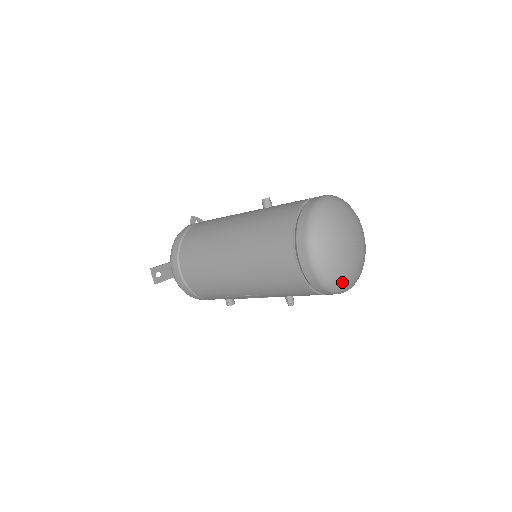
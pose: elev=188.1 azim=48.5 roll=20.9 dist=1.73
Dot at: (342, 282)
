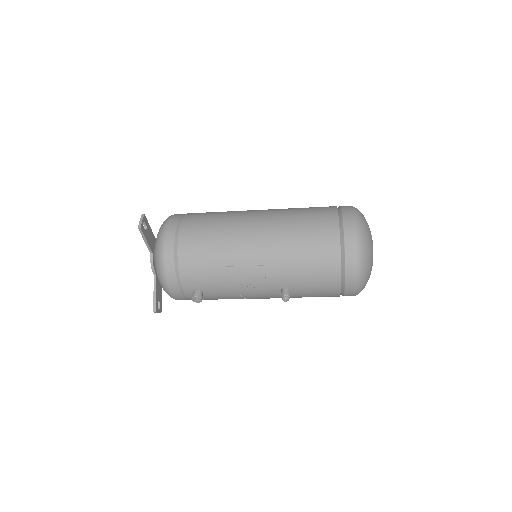
Dot at: (367, 262)
